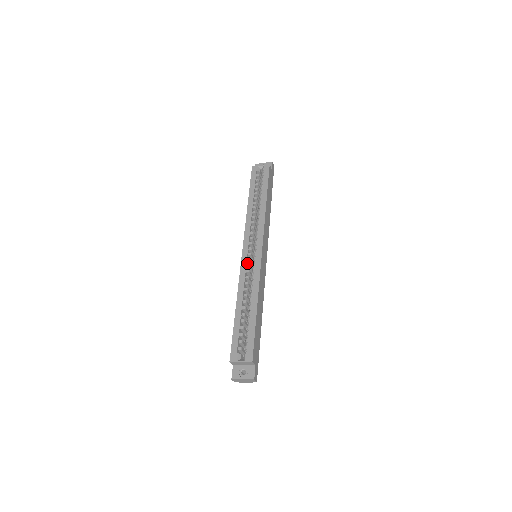
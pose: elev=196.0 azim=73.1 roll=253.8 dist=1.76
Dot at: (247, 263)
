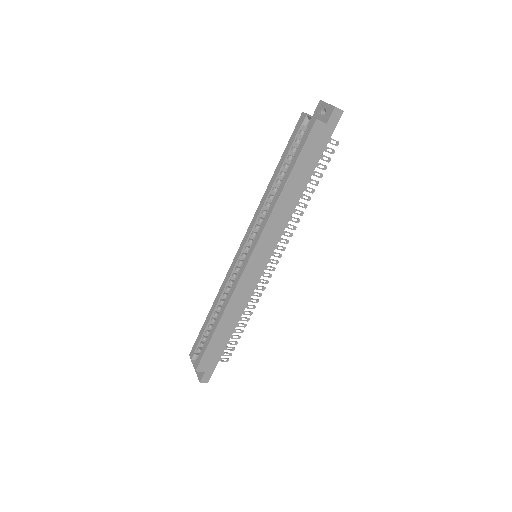
Dot at: (238, 264)
